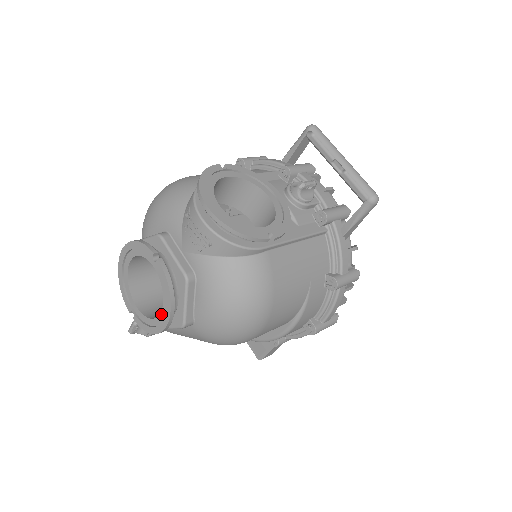
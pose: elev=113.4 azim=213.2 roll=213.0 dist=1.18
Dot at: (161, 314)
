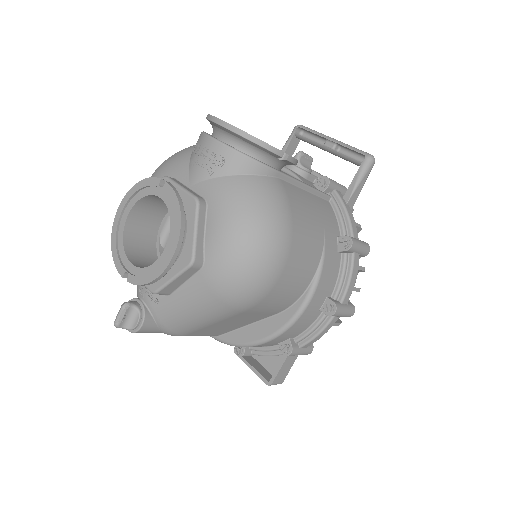
Dot at: (166, 247)
